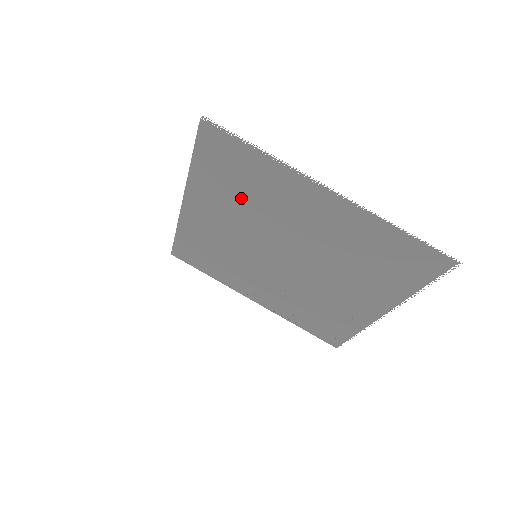
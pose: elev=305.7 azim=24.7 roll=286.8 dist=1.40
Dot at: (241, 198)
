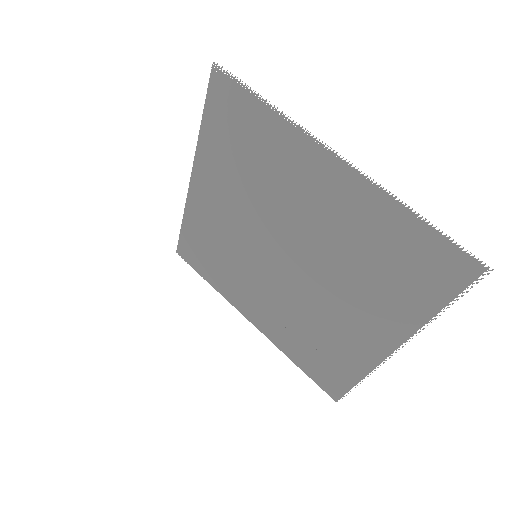
Dot at: (245, 172)
